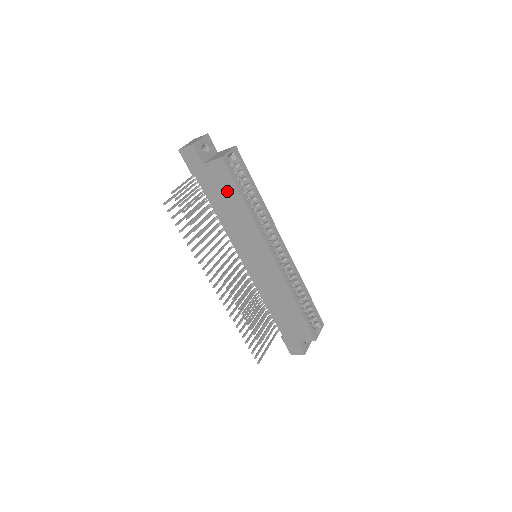
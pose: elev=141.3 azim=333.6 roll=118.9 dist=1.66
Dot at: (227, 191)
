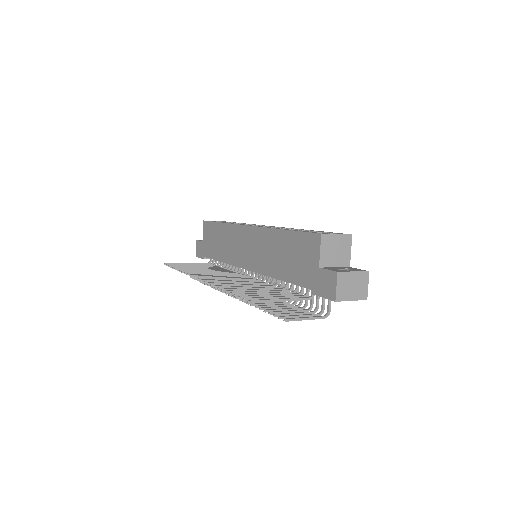
Dot at: (214, 234)
